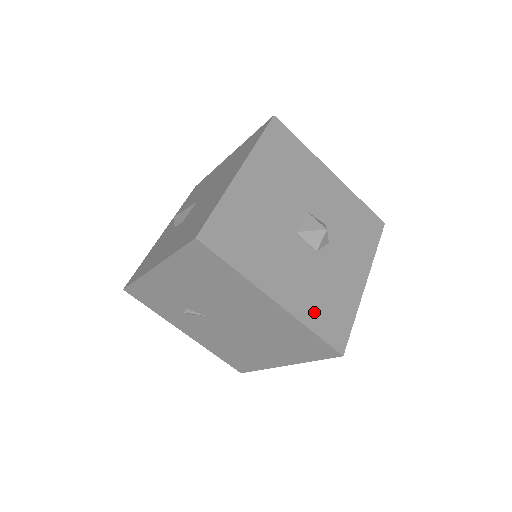
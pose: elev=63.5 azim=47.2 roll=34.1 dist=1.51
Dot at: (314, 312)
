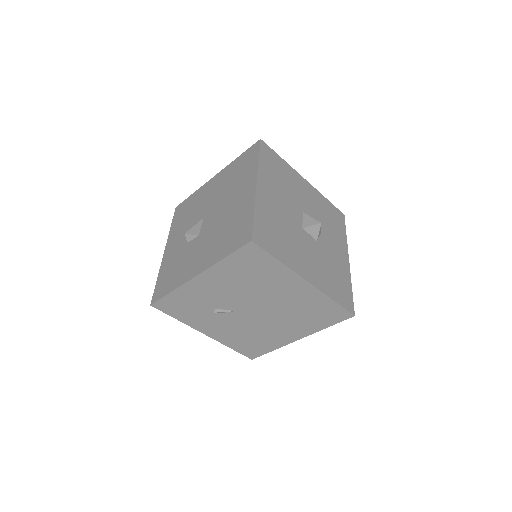
Dot at: (330, 286)
